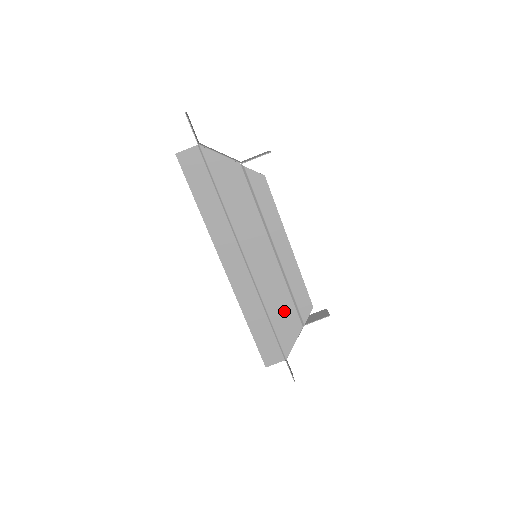
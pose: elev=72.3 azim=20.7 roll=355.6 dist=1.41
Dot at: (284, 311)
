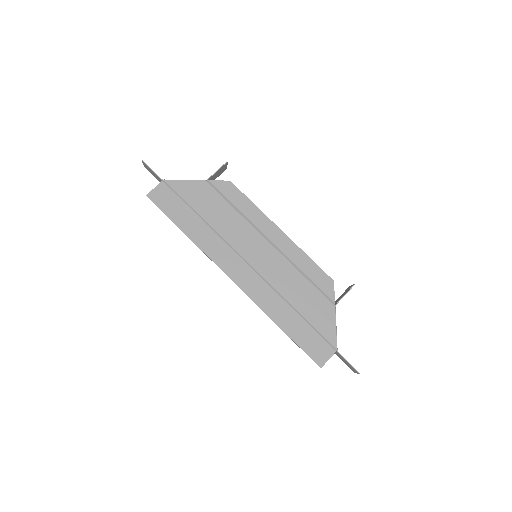
Dot at: (308, 298)
